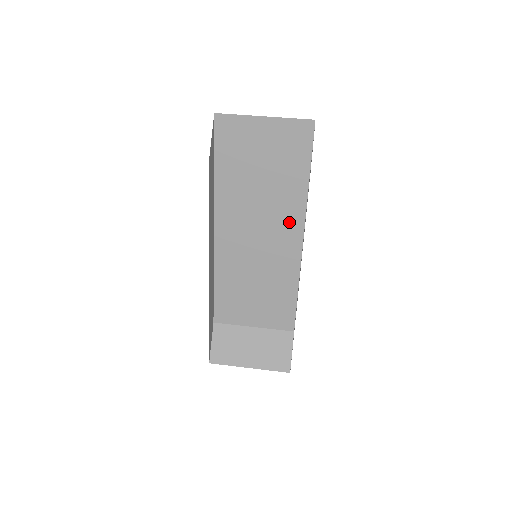
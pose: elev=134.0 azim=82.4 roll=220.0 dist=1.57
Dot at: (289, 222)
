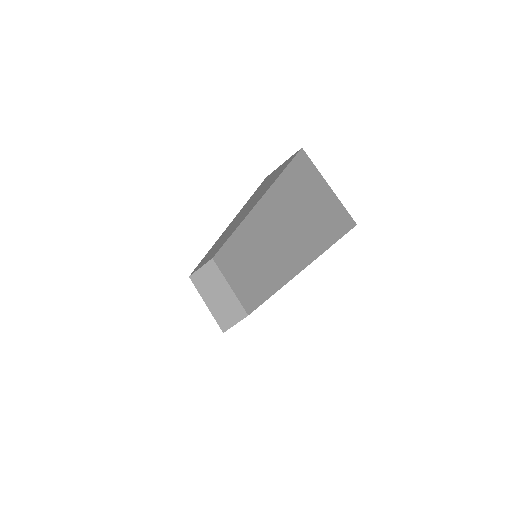
Dot at: (293, 260)
